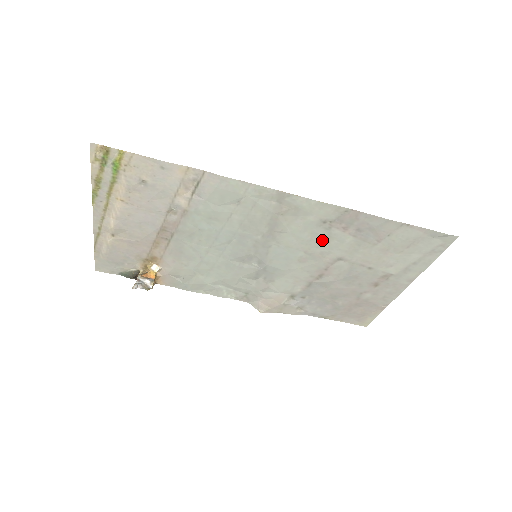
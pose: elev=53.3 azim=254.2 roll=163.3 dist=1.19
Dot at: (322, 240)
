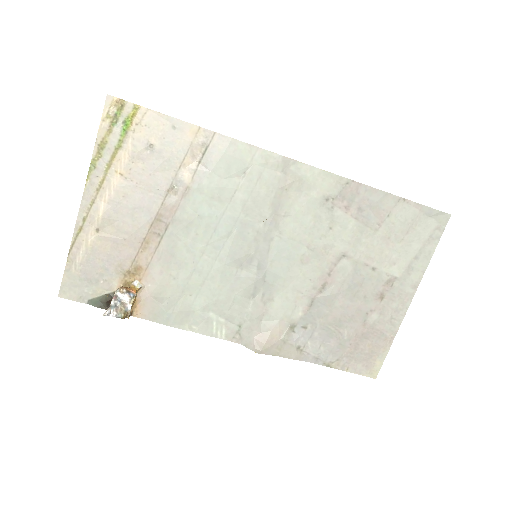
Dot at: (325, 227)
